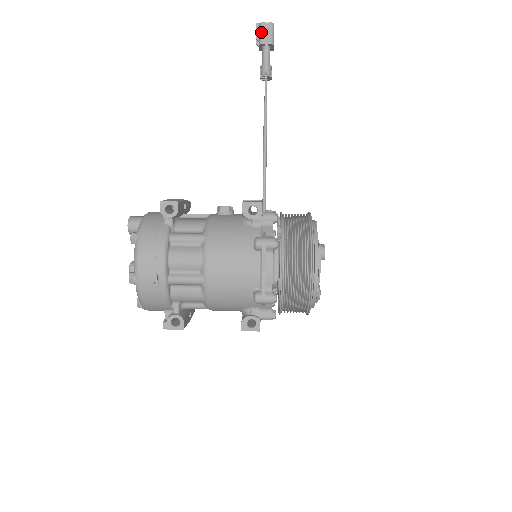
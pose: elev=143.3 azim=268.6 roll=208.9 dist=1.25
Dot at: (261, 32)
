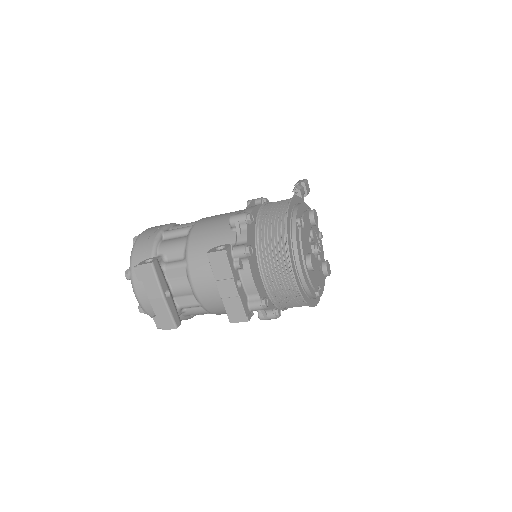
Dot at: (298, 182)
